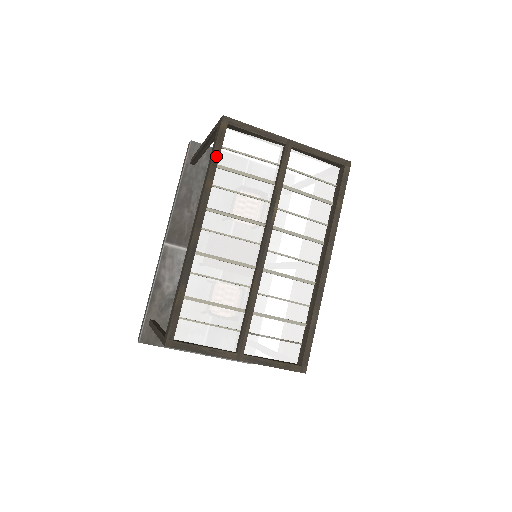
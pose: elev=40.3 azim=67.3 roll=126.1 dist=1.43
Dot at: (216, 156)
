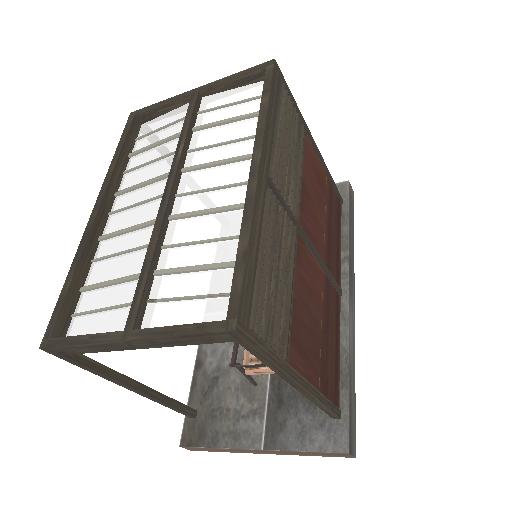
Dot at: (121, 144)
